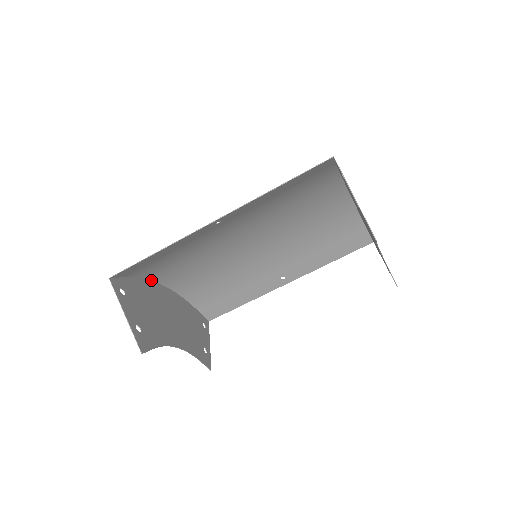
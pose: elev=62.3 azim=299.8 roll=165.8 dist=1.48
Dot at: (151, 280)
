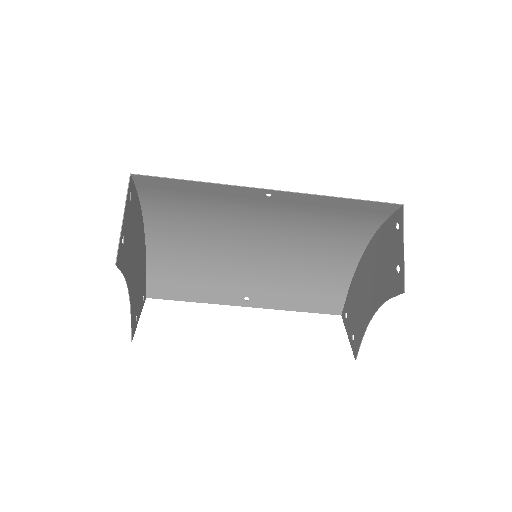
Dot at: (142, 214)
